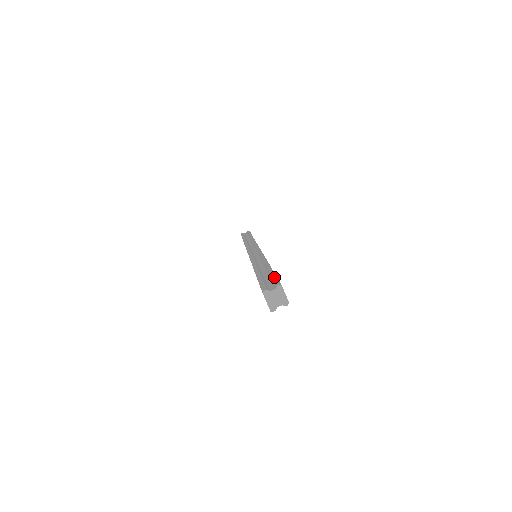
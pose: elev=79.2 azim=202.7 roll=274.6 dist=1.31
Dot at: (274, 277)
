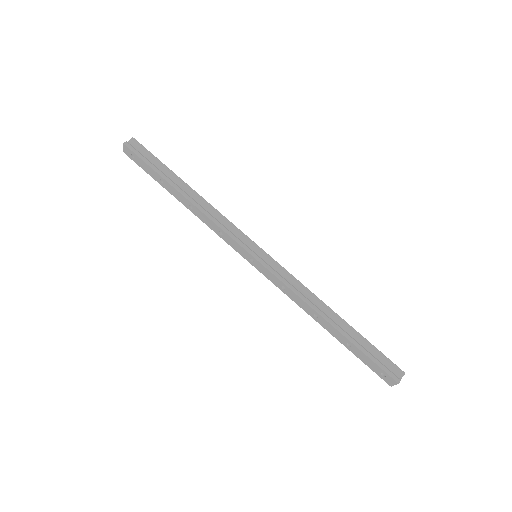
Dot at: (386, 357)
